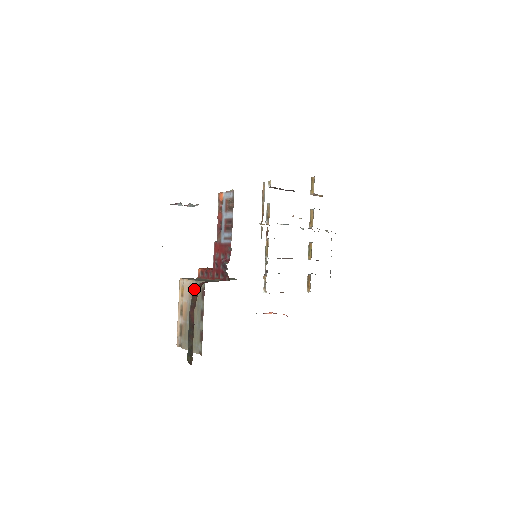
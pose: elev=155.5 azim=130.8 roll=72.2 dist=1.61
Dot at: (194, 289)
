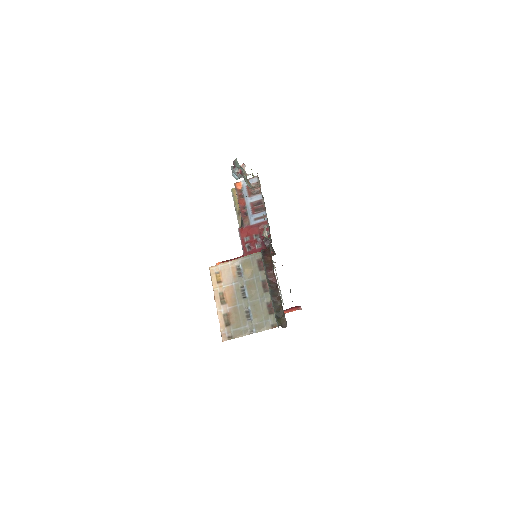
Dot at: (262, 252)
